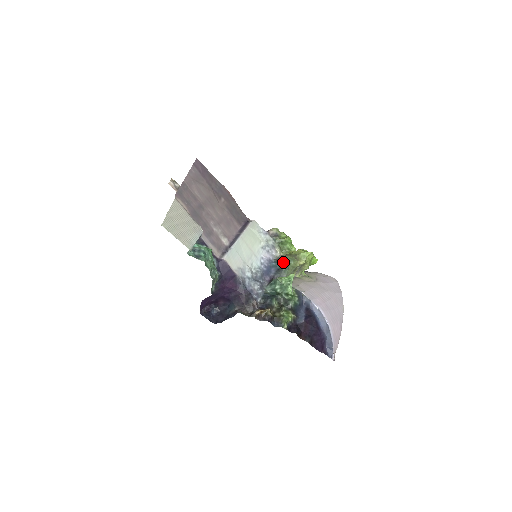
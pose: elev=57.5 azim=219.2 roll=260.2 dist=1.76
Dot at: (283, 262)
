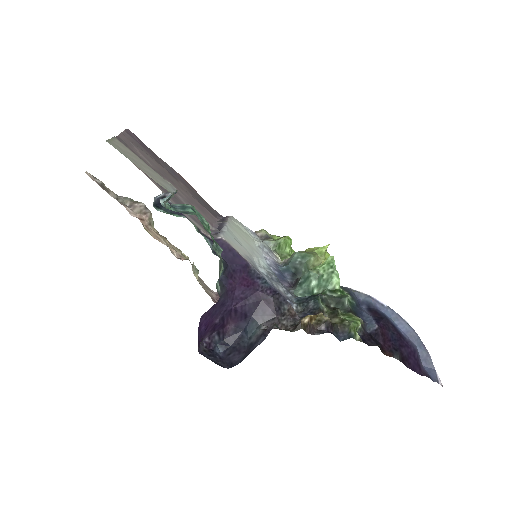
Dot at: (298, 261)
